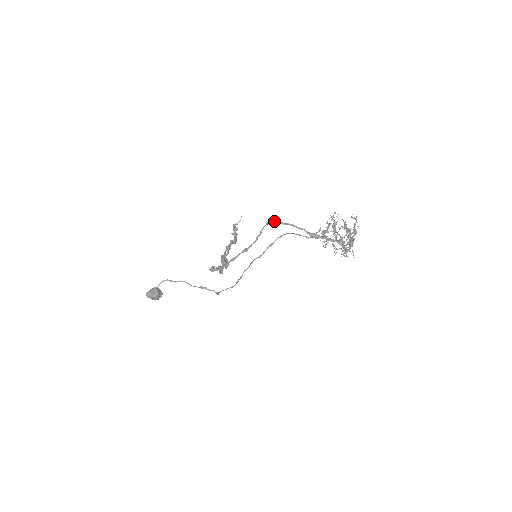
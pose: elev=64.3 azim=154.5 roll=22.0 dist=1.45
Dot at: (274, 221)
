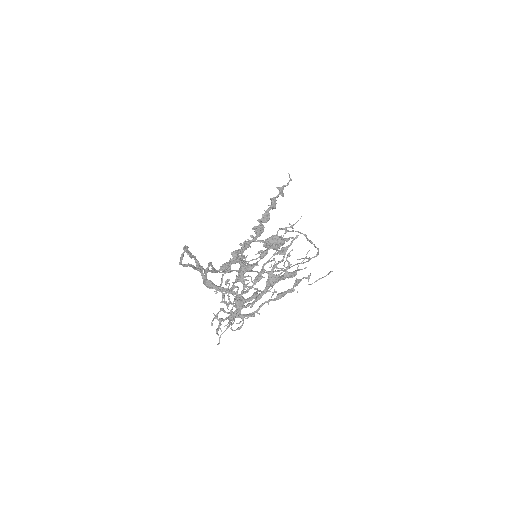
Dot at: (185, 249)
